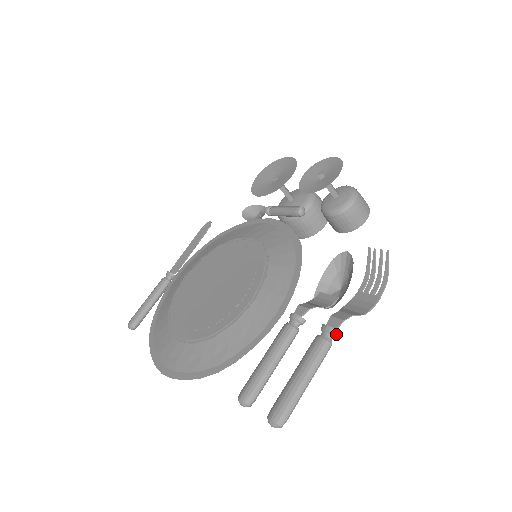
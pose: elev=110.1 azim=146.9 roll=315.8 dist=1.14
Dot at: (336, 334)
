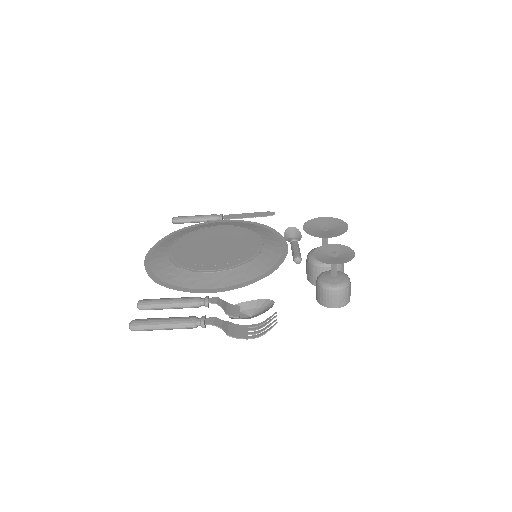
Dot at: (202, 326)
